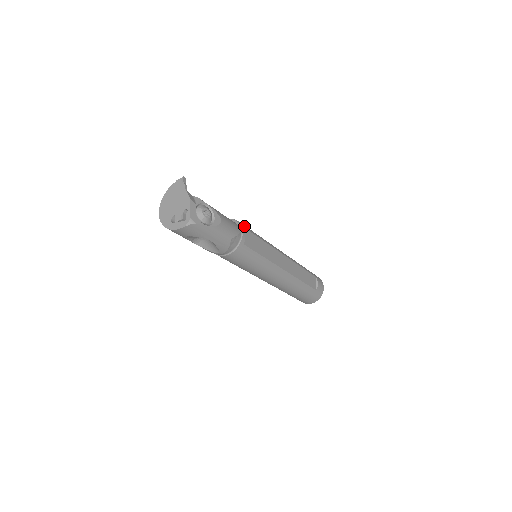
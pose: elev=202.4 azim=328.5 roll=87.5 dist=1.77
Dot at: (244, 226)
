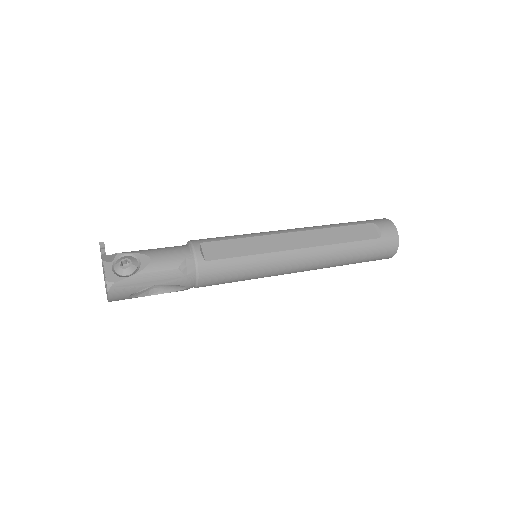
Dot at: (200, 241)
